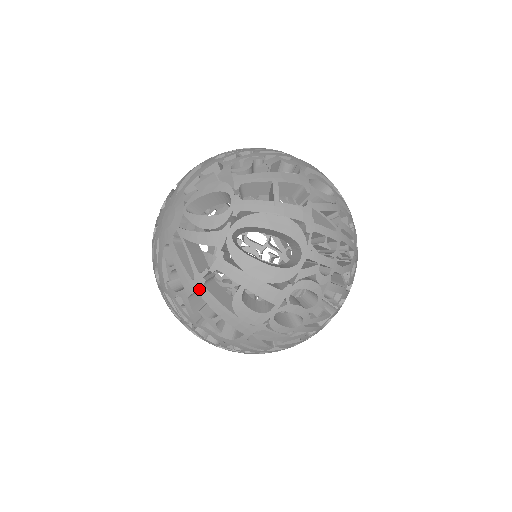
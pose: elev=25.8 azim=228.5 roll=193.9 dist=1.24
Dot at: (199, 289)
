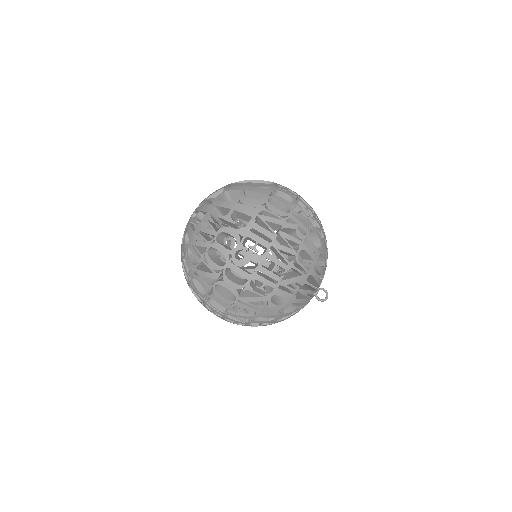
Dot at: (216, 204)
